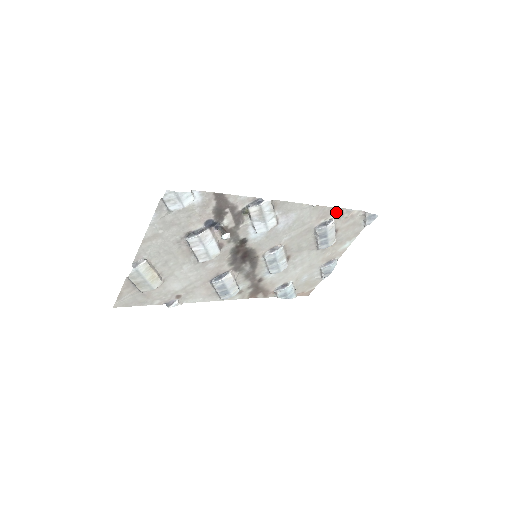
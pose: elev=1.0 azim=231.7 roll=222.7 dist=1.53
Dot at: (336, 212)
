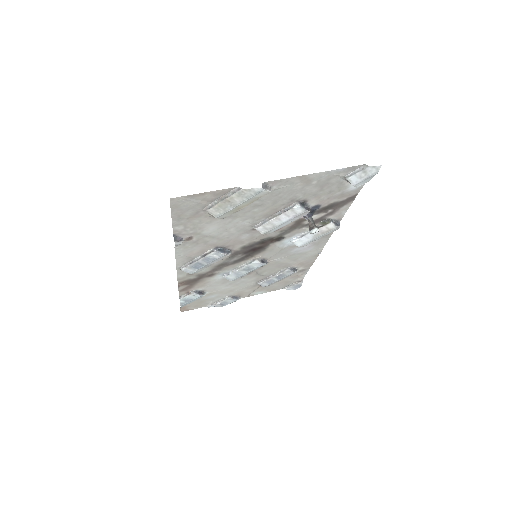
Dot at: (306, 267)
